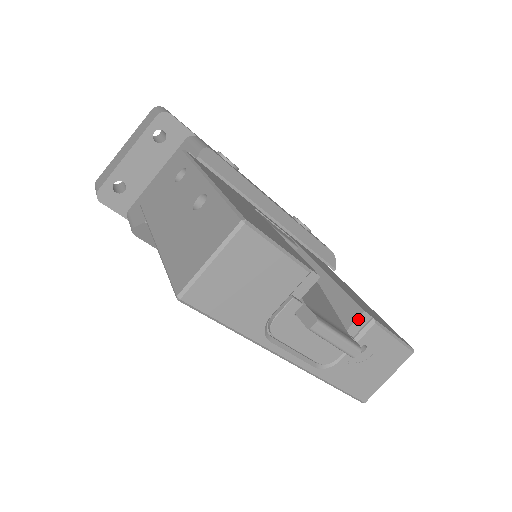
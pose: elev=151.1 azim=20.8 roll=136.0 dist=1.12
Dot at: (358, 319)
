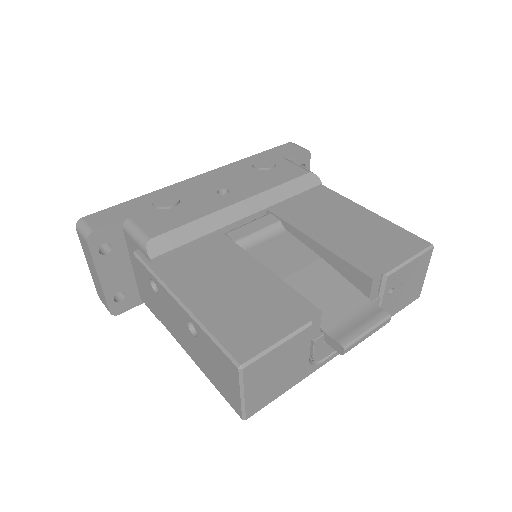
Dot at: (372, 286)
